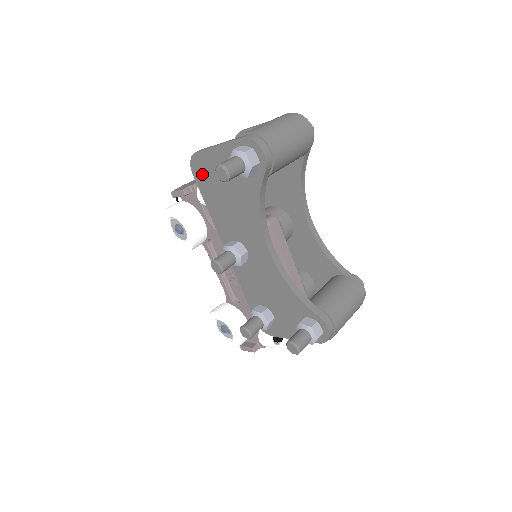
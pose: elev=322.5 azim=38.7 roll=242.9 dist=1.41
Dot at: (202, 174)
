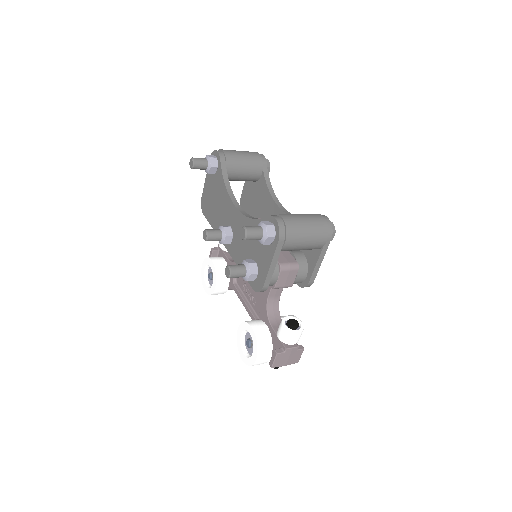
Dot at: (206, 207)
